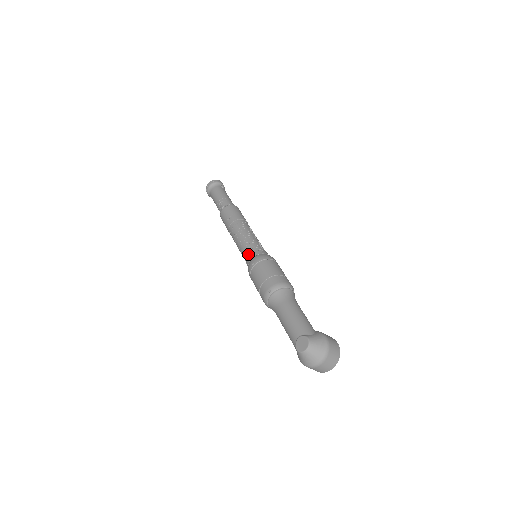
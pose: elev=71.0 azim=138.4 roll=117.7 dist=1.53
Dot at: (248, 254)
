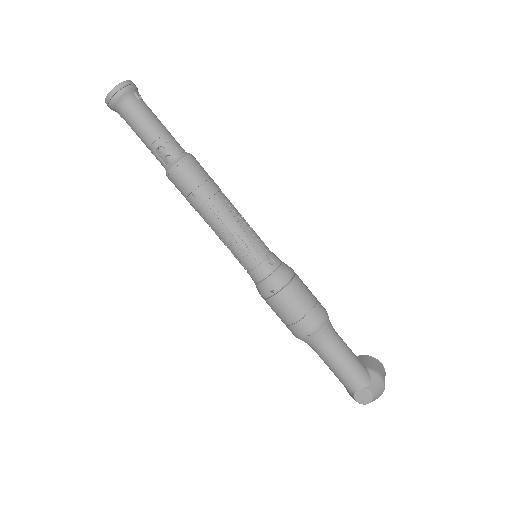
Dot at: (254, 269)
